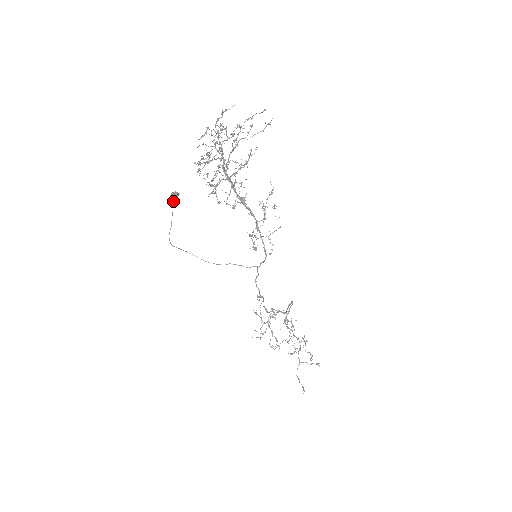
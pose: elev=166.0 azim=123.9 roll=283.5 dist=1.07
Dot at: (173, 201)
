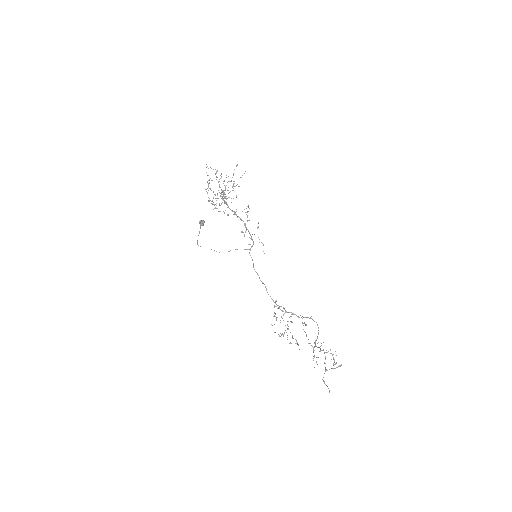
Dot at: (200, 223)
